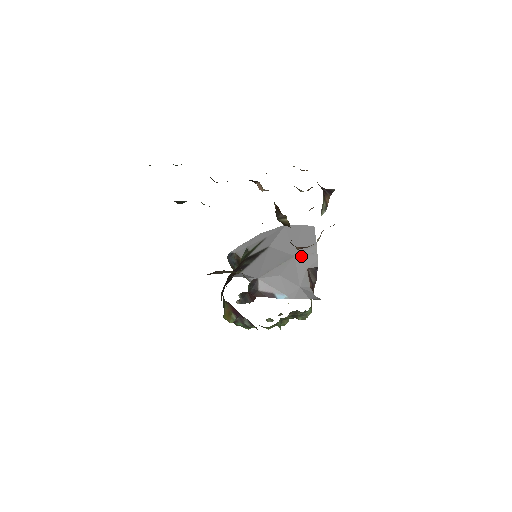
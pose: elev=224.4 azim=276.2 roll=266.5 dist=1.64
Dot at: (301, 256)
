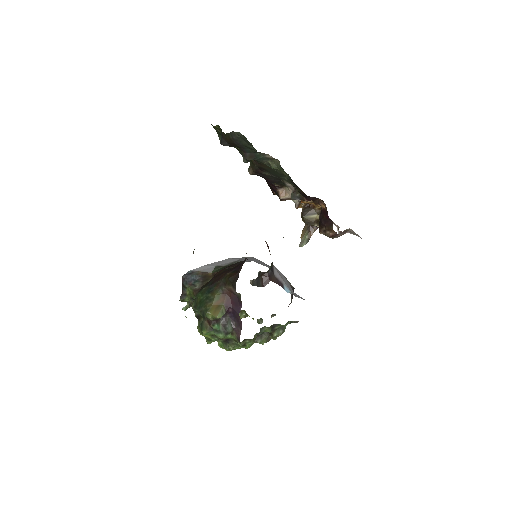
Dot at: occluded
